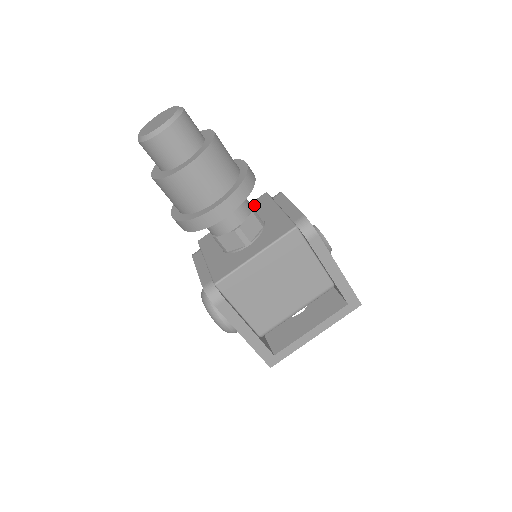
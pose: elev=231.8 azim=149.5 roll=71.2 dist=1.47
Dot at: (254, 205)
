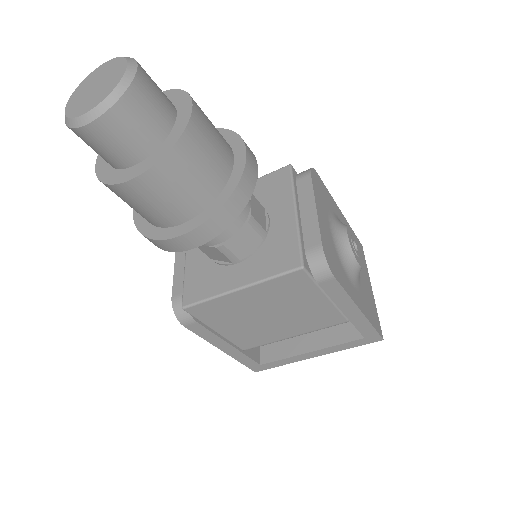
Dot at: (268, 183)
